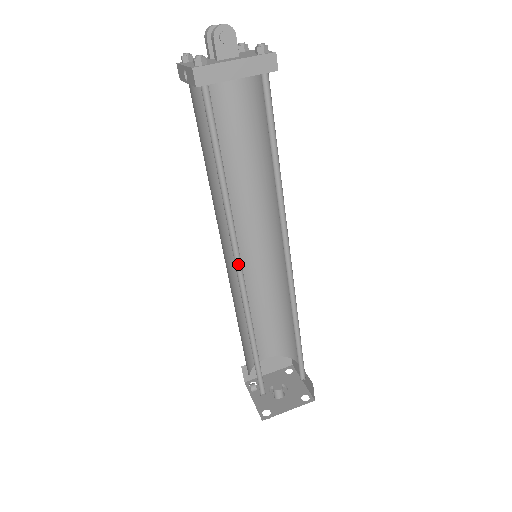
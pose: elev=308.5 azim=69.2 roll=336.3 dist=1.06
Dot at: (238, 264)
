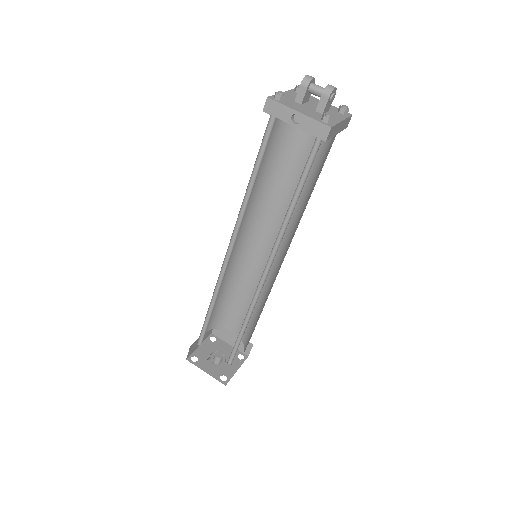
Dot at: (265, 268)
